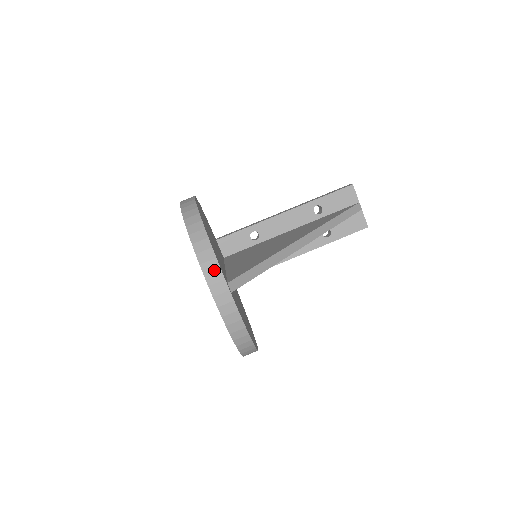
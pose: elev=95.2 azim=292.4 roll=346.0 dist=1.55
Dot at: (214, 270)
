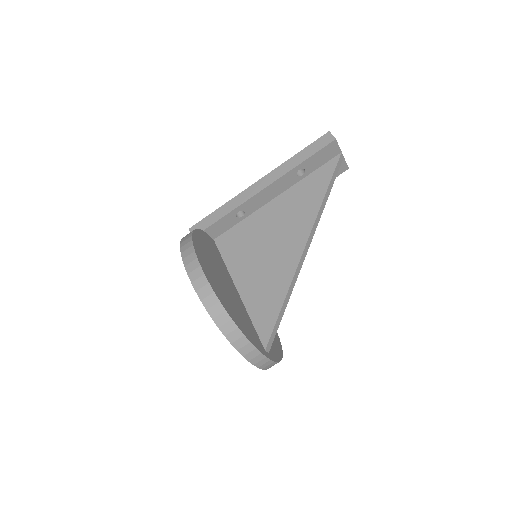
Dot at: (256, 356)
